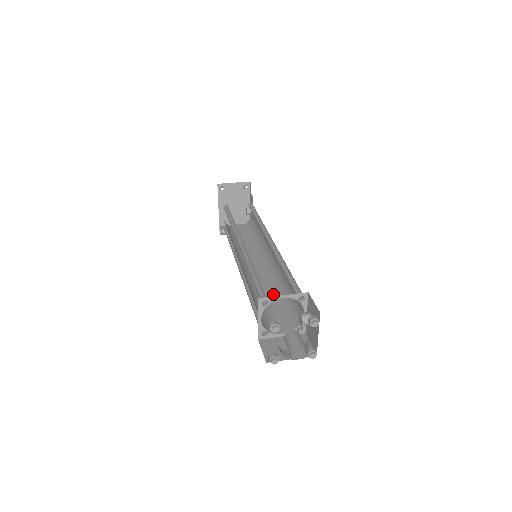
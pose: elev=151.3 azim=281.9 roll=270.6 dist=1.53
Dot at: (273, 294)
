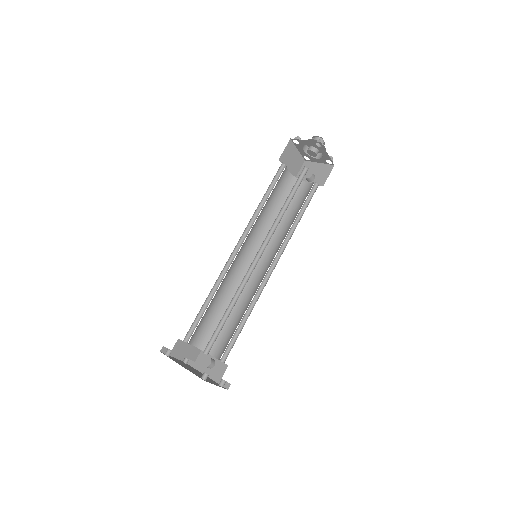
Dot at: occluded
